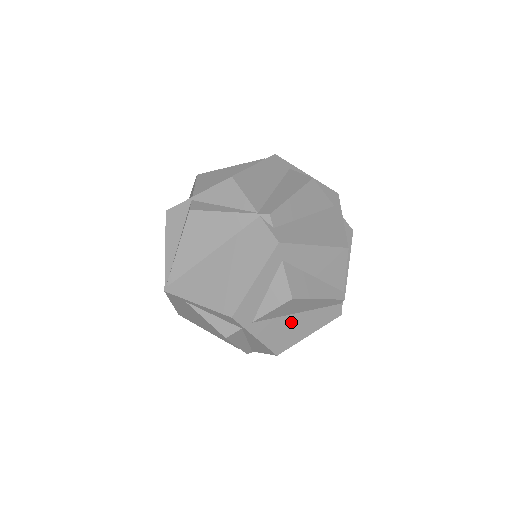
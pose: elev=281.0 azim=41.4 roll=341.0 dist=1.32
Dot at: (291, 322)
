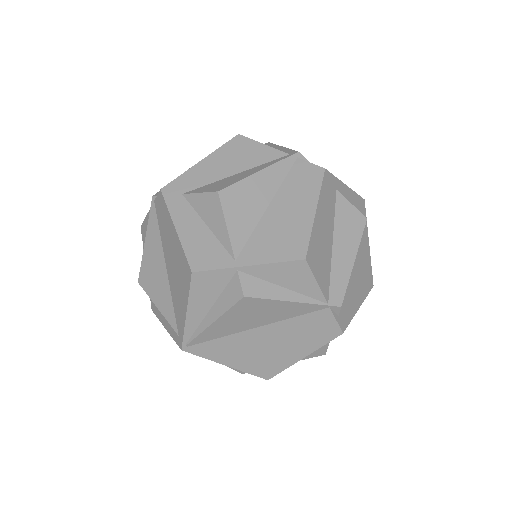
Dot at: occluded
